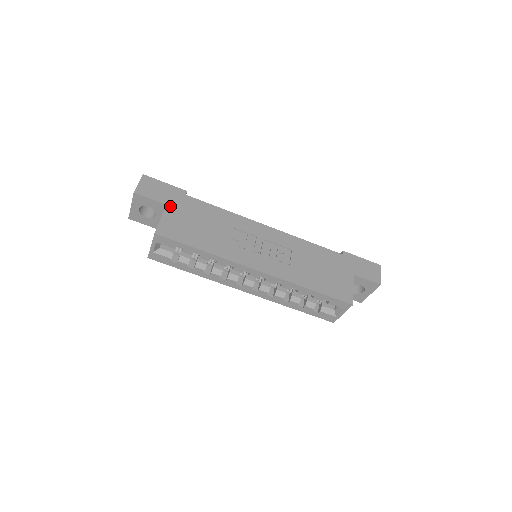
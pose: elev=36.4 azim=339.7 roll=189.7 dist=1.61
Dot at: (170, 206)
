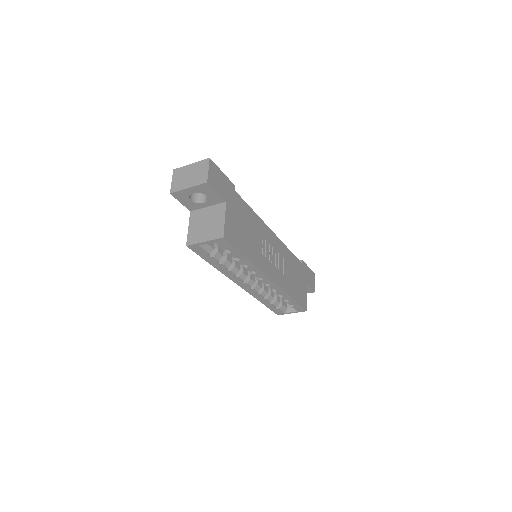
Dot at: (228, 204)
